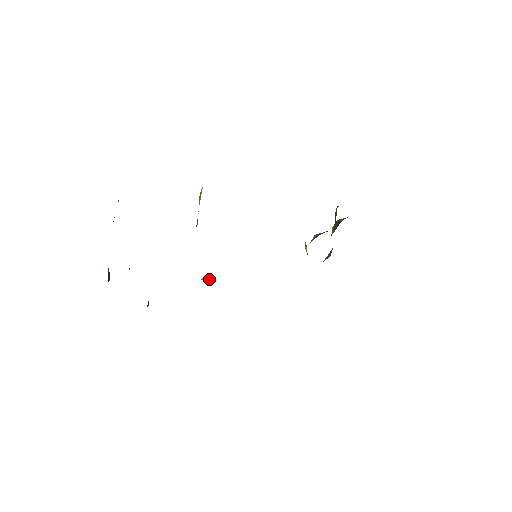
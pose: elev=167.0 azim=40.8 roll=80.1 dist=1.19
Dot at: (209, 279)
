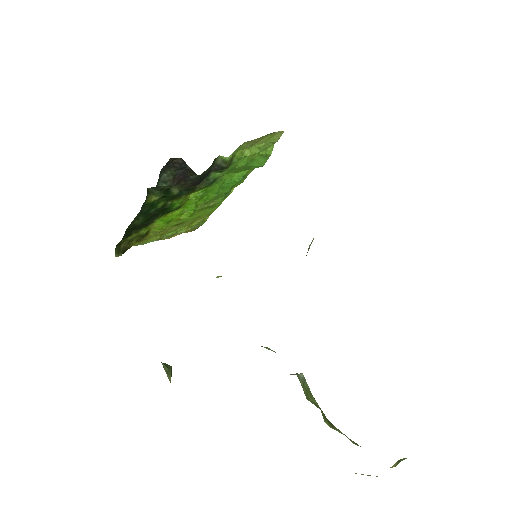
Dot at: (168, 366)
